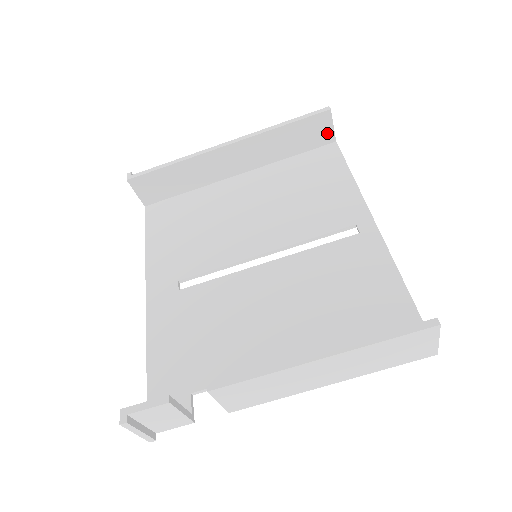
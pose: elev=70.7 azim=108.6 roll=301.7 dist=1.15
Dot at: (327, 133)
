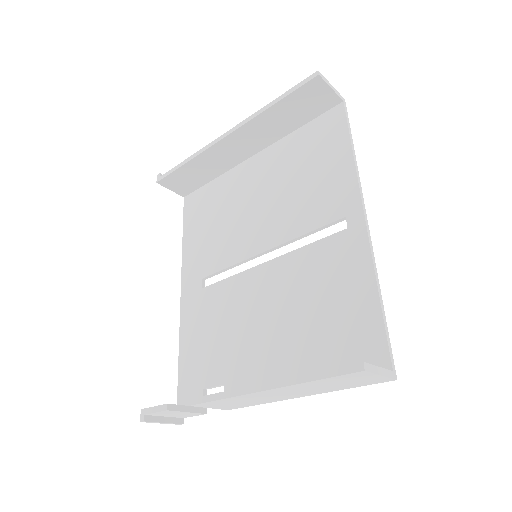
Dot at: (328, 97)
